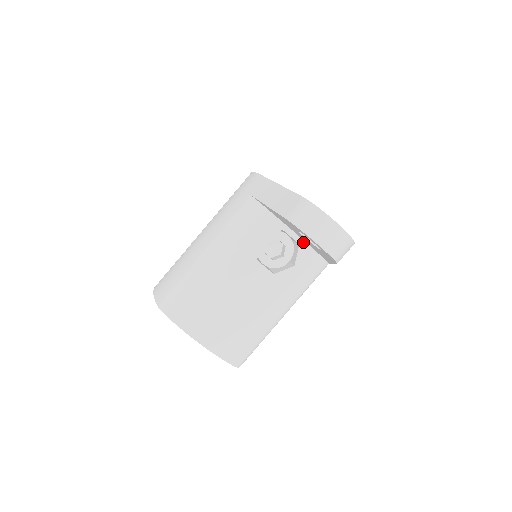
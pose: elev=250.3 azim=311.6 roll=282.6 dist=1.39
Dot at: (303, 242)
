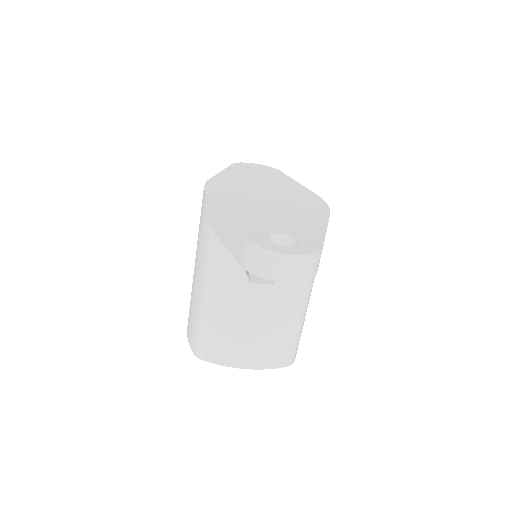
Dot at: occluded
